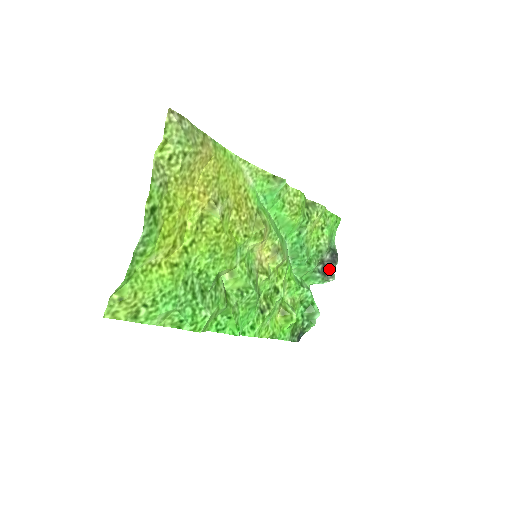
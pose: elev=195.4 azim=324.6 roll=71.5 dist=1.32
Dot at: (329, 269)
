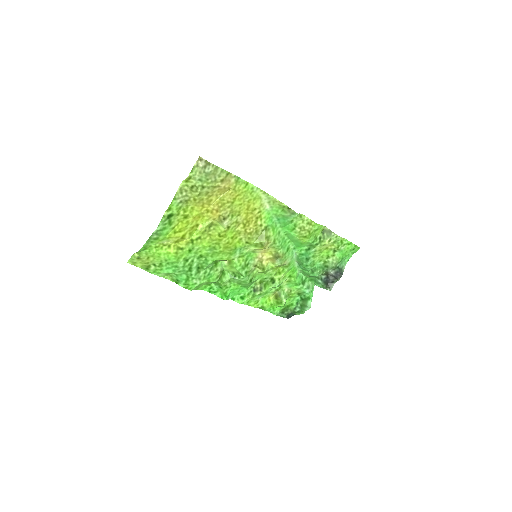
Dot at: (331, 281)
